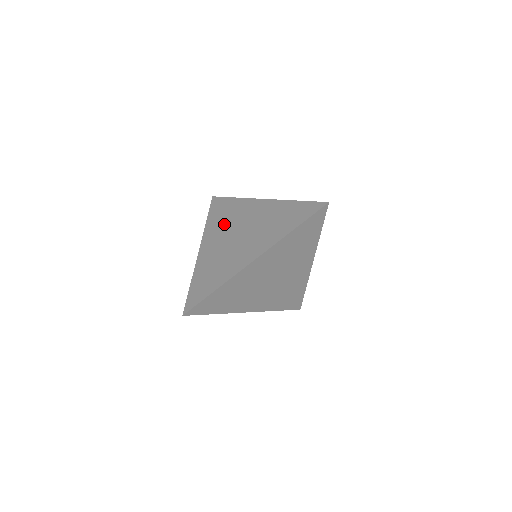
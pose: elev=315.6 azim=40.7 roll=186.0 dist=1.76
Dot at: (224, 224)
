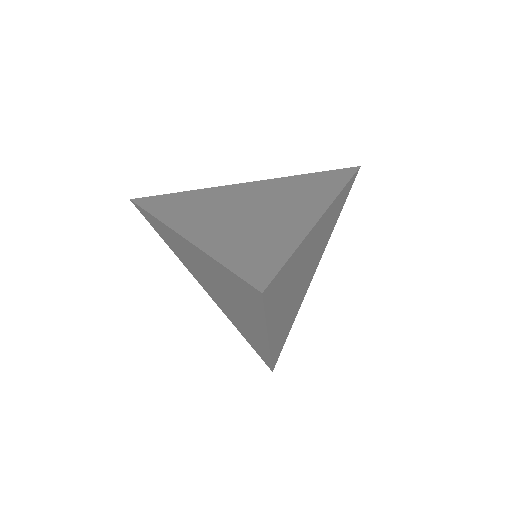
Dot at: (201, 208)
